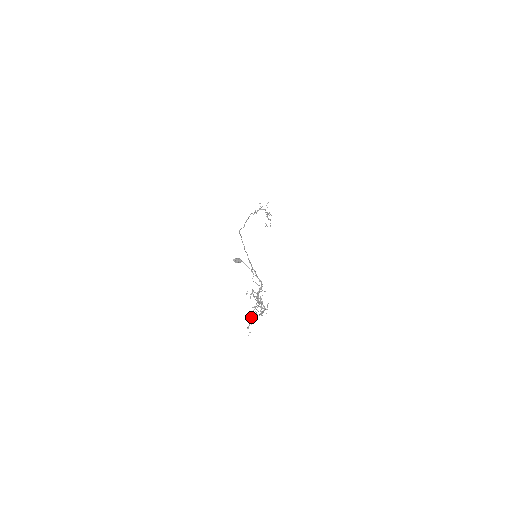
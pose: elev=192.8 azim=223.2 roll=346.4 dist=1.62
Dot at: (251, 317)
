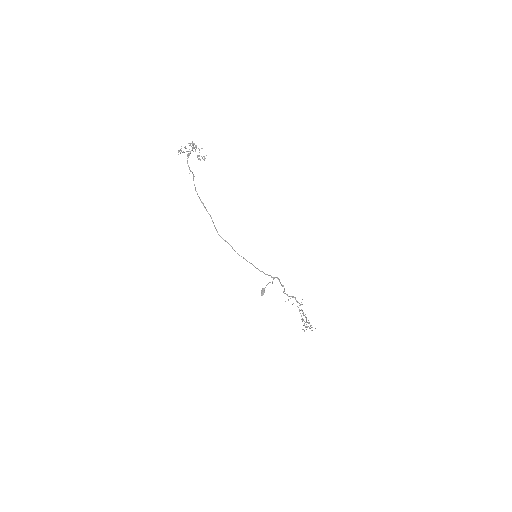
Dot at: occluded
